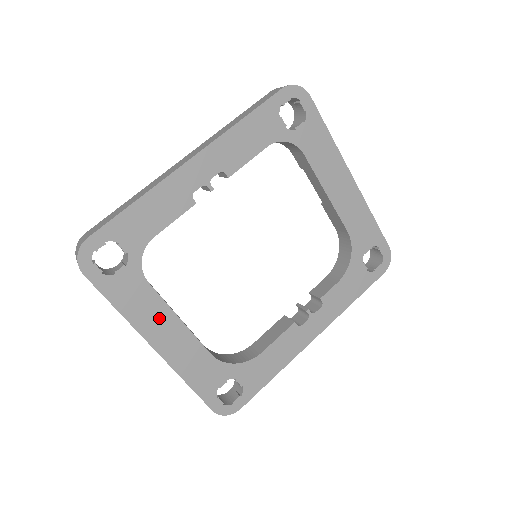
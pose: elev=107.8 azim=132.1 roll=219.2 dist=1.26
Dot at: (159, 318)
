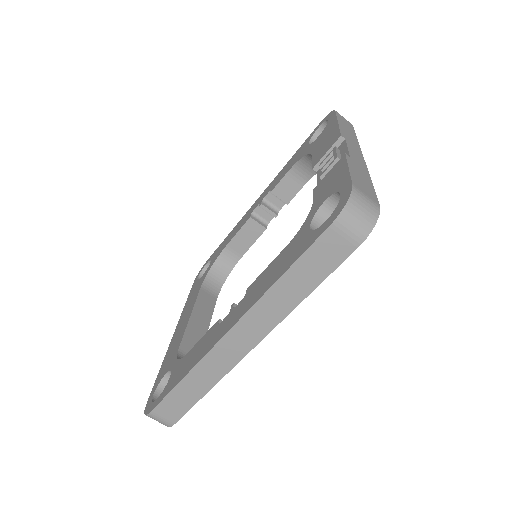
Dot at: occluded
